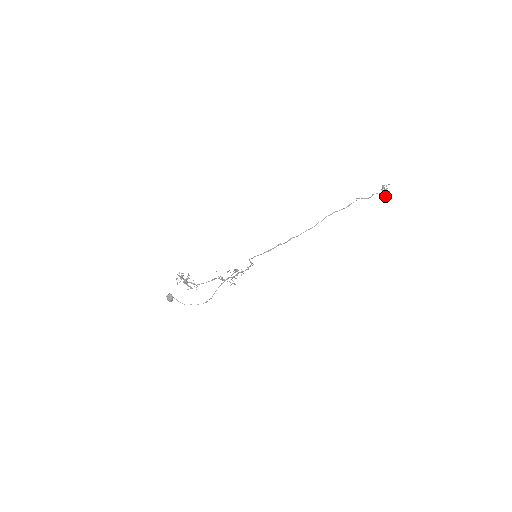
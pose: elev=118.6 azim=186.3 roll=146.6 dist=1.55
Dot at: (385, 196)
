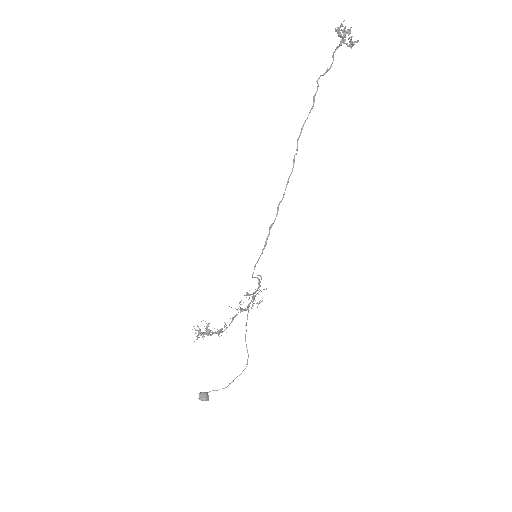
Dot at: (350, 40)
